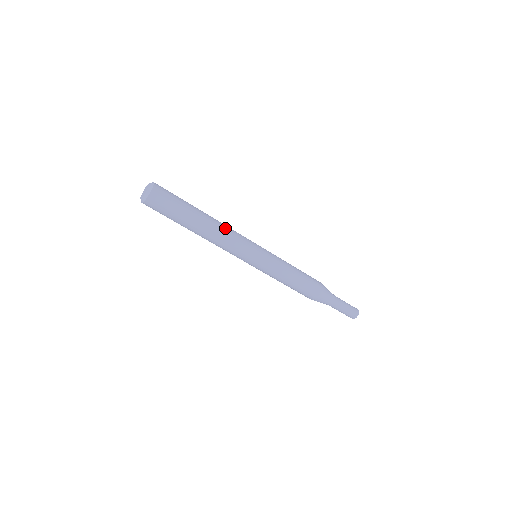
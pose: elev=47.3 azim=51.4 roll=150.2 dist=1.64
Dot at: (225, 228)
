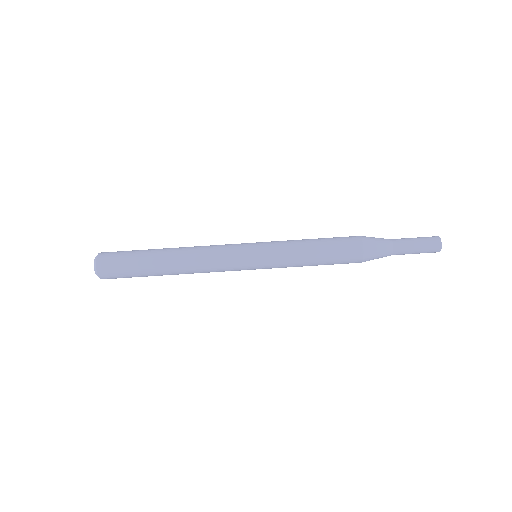
Dot at: occluded
